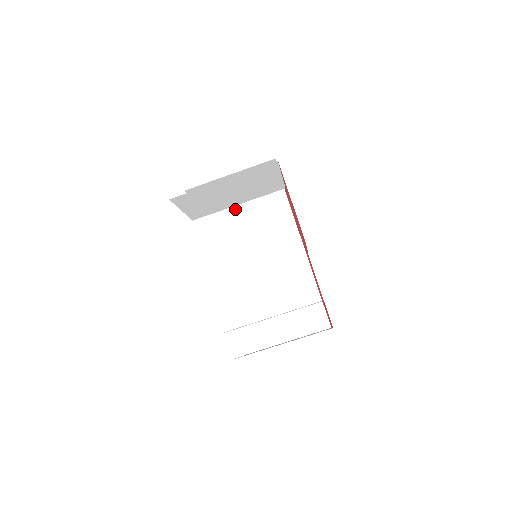
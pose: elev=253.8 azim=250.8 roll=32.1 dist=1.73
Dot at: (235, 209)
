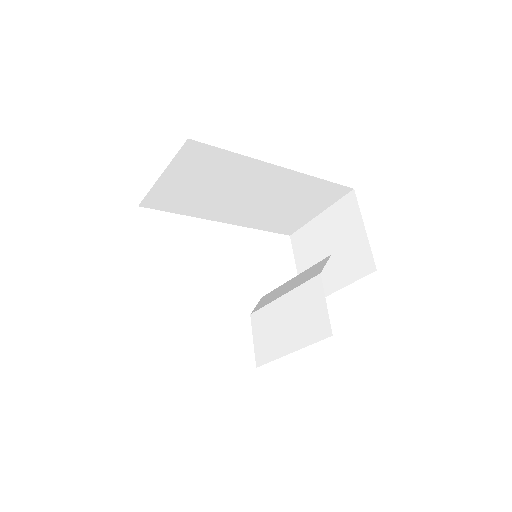
Dot at: (166, 187)
